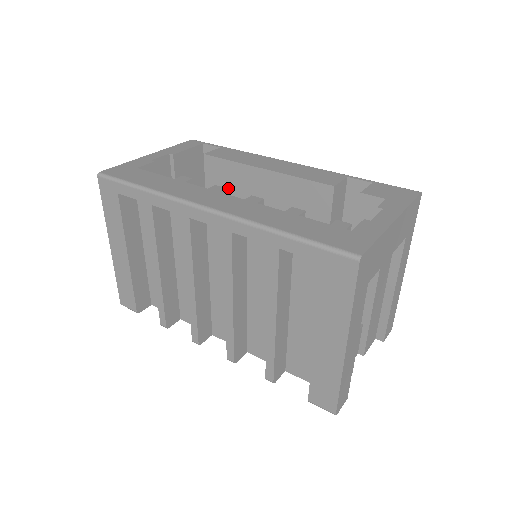
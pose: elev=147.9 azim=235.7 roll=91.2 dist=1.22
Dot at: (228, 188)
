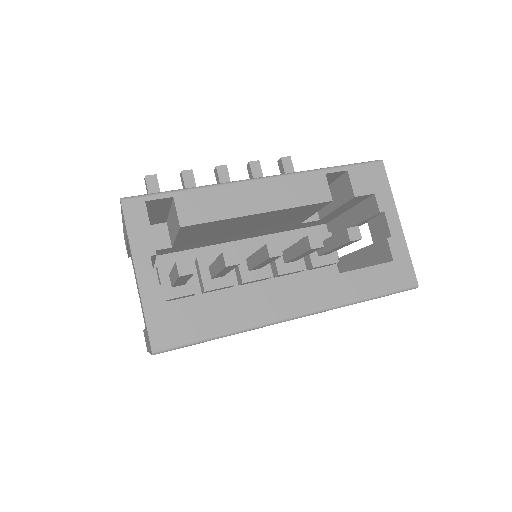
Dot at: (209, 230)
